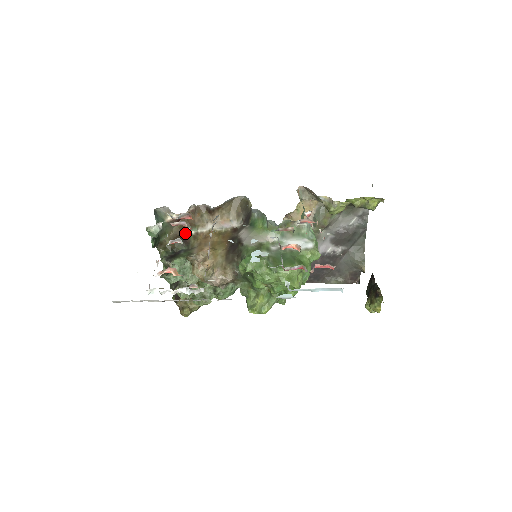
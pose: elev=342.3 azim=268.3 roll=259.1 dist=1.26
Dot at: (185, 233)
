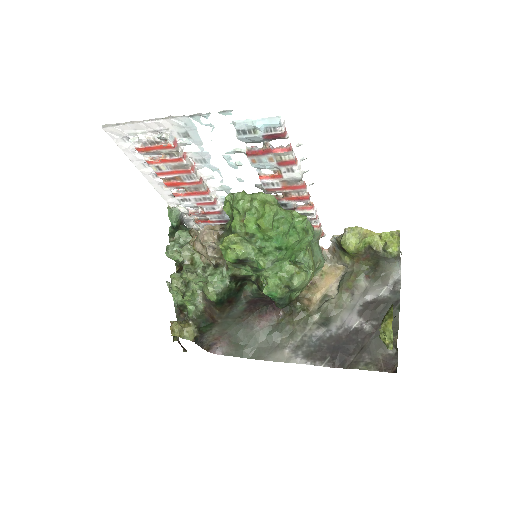
Dot at: occluded
